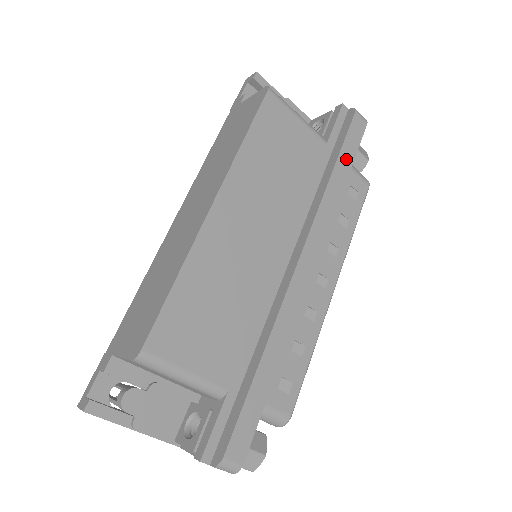
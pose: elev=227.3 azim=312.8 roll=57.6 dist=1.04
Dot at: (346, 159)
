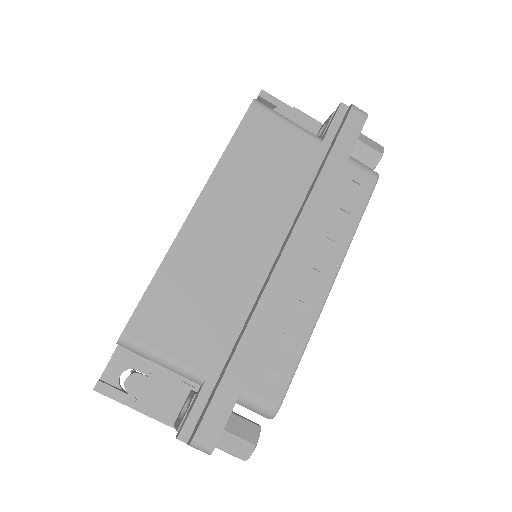
Dot at: (340, 154)
